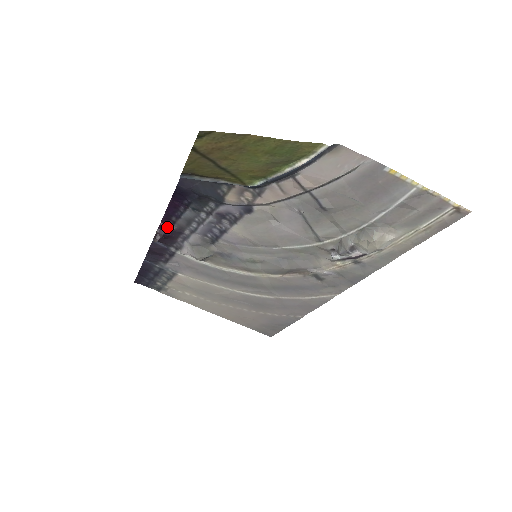
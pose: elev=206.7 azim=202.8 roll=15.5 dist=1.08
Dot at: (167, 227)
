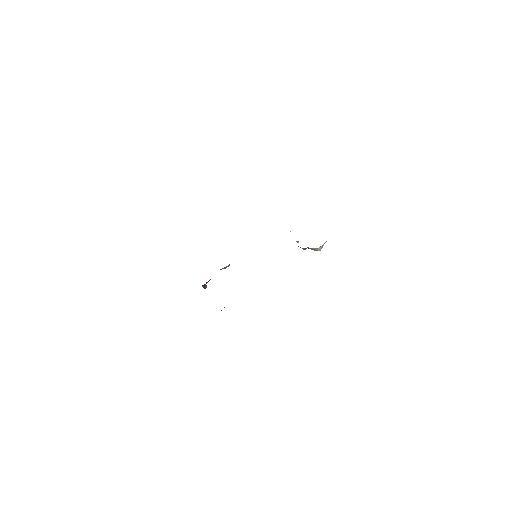
Dot at: occluded
